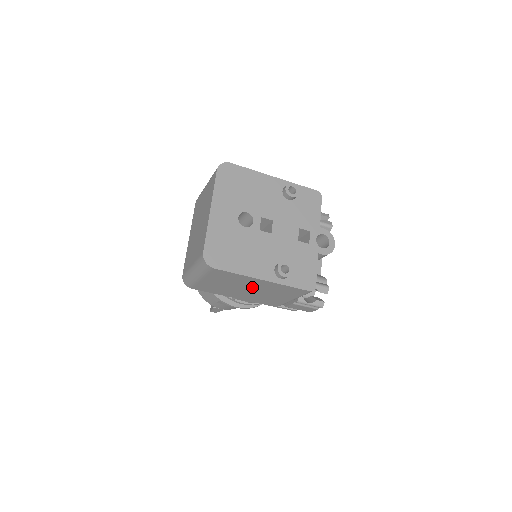
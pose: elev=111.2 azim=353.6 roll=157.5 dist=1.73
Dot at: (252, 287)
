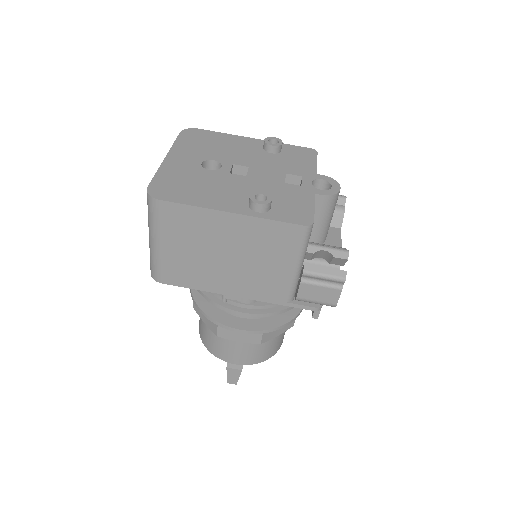
Dot at: (228, 245)
